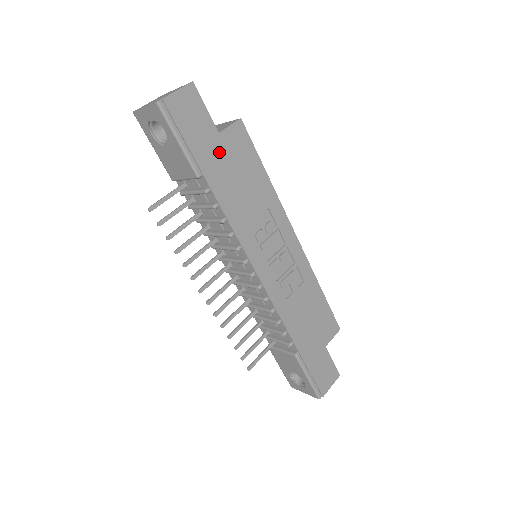
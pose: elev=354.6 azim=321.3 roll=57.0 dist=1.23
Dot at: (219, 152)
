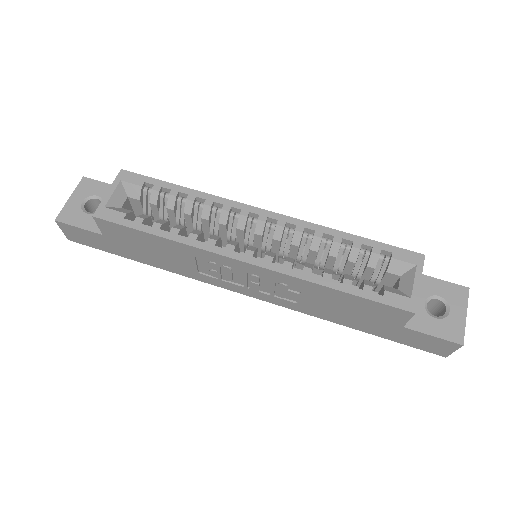
Dot at: (120, 244)
